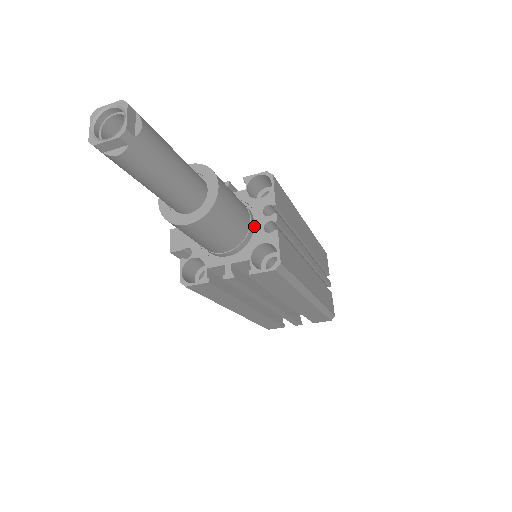
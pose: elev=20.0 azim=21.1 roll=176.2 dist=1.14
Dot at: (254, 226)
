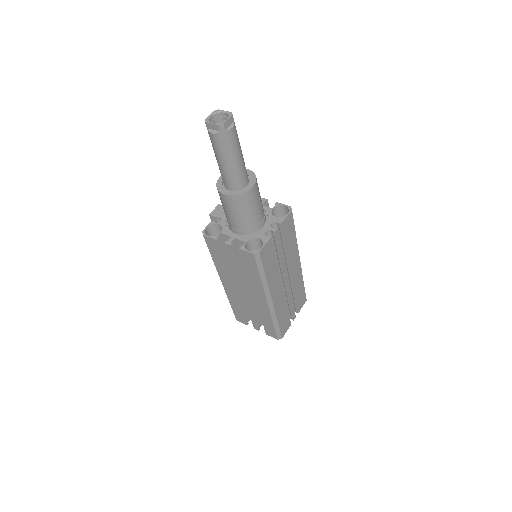
Dot at: (261, 228)
